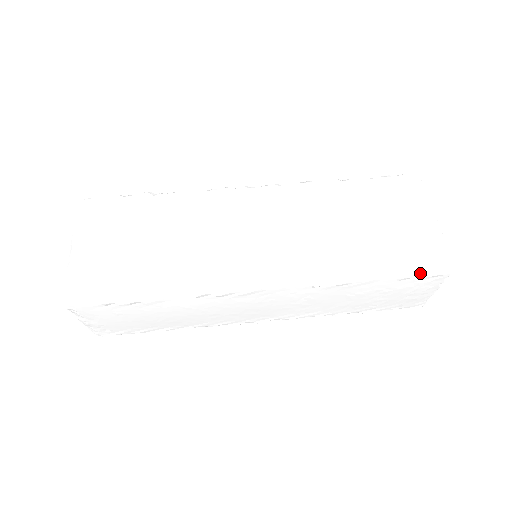
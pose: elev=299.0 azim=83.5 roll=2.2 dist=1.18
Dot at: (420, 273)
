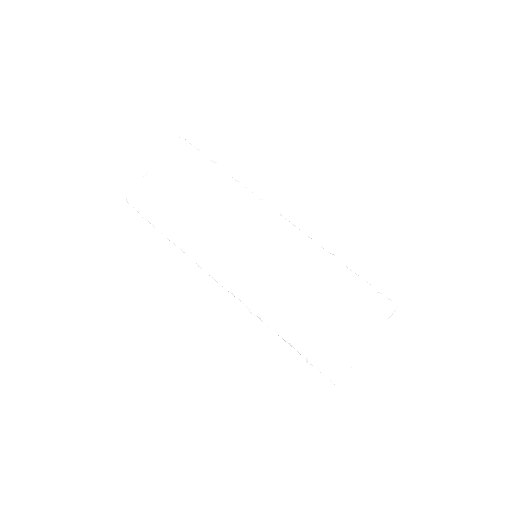
Dot at: (314, 366)
